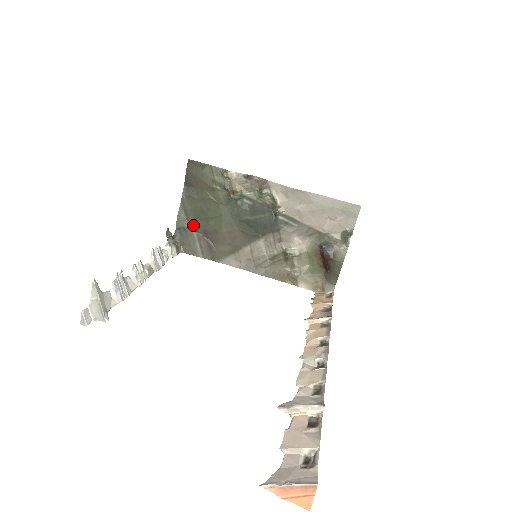
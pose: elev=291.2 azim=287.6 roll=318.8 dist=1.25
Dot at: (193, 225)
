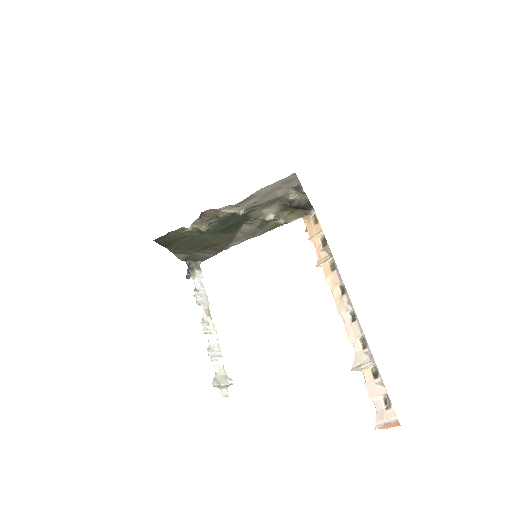
Dot at: (193, 253)
